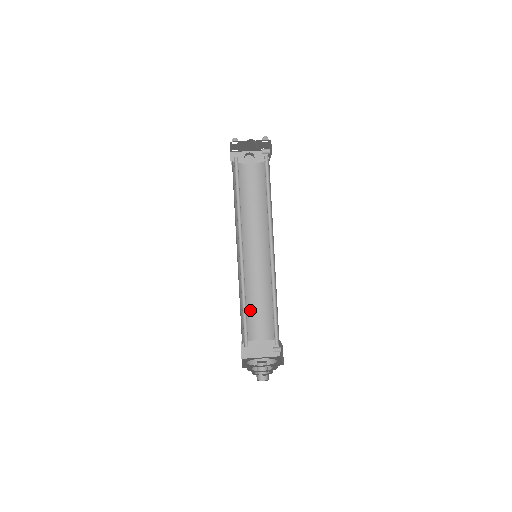
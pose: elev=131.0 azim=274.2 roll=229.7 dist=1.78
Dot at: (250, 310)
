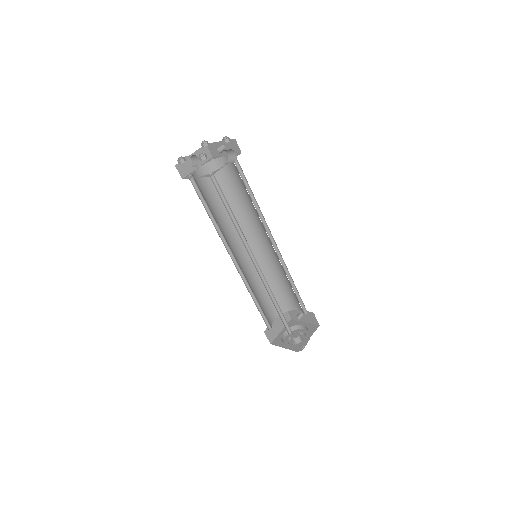
Dot at: (261, 302)
